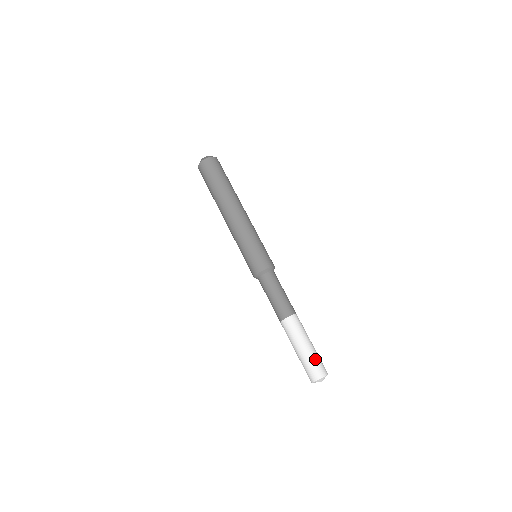
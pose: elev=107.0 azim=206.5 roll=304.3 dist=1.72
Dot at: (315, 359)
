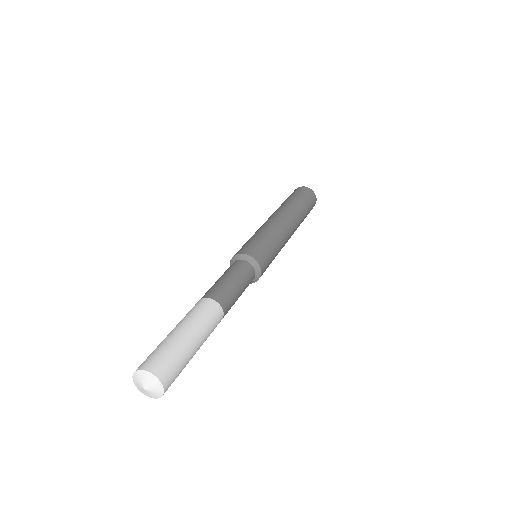
Dot at: (179, 356)
